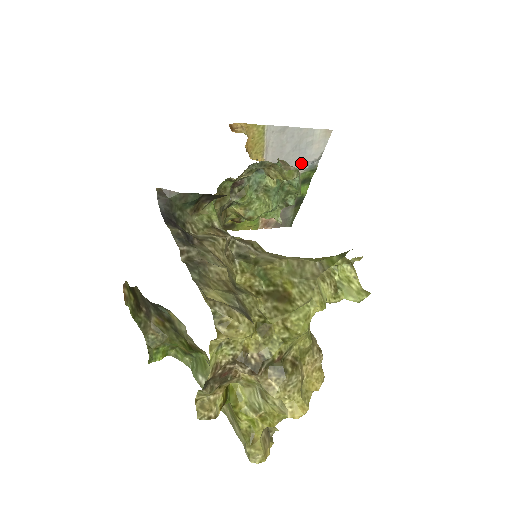
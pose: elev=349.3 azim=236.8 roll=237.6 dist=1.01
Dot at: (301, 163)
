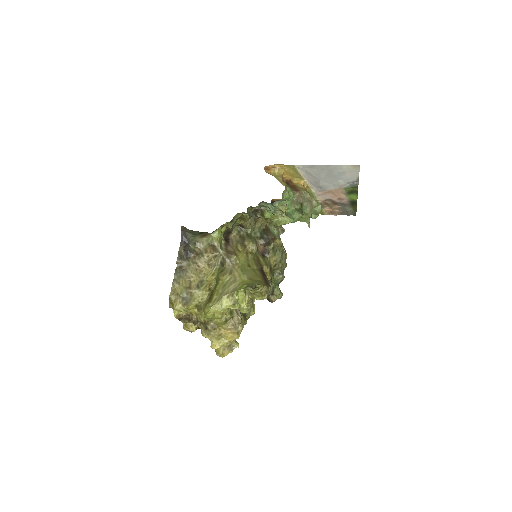
Dot at: (341, 183)
